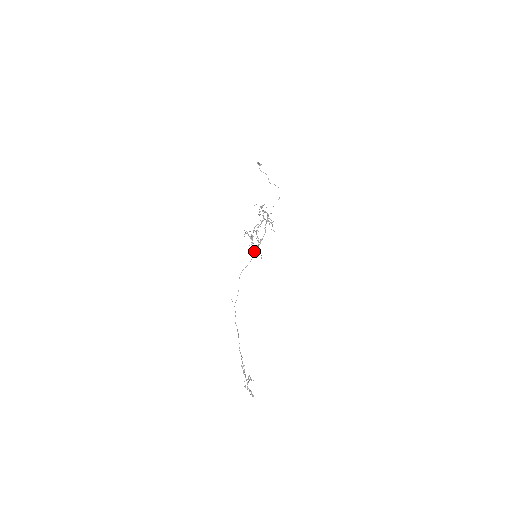
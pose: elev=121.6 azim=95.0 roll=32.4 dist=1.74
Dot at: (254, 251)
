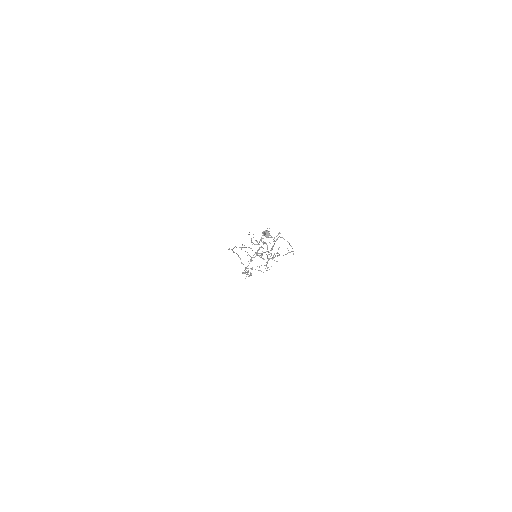
Dot at: occluded
